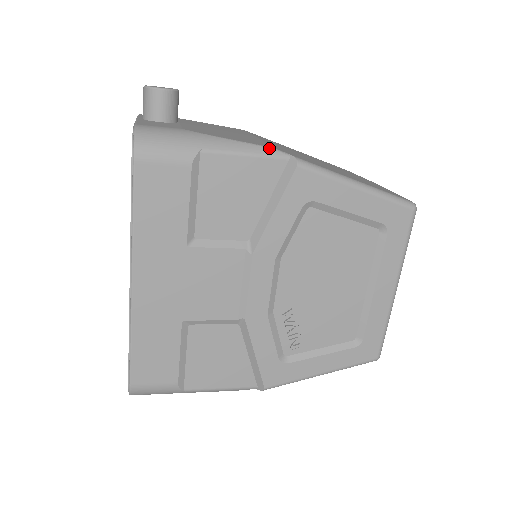
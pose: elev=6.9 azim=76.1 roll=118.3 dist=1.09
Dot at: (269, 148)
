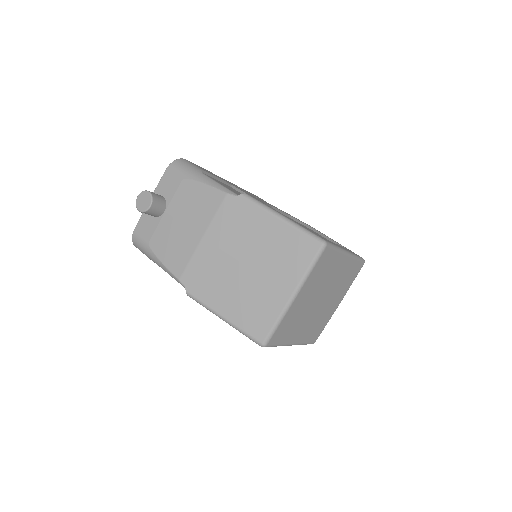
Dot at: (177, 279)
